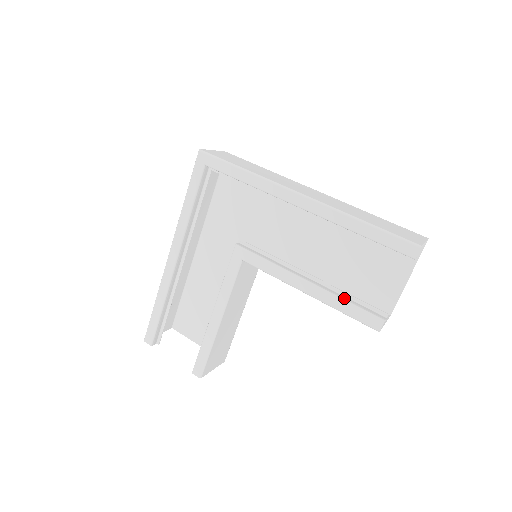
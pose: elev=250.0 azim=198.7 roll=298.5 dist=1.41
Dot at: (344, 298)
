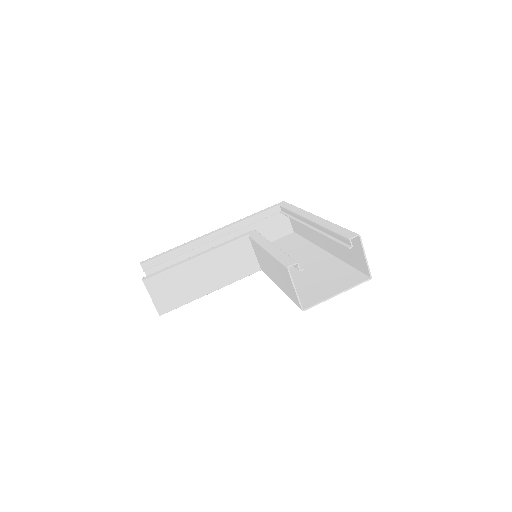
Dot at: occluded
